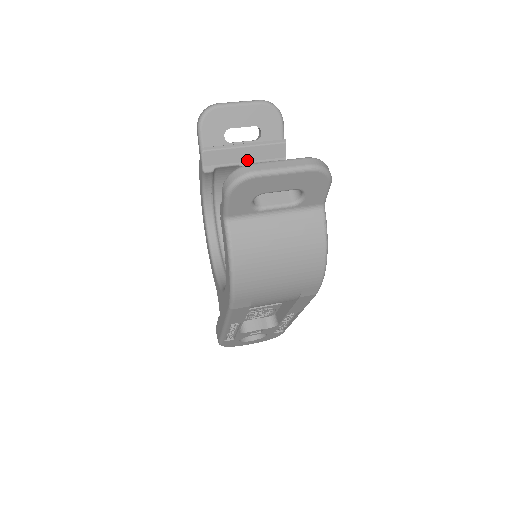
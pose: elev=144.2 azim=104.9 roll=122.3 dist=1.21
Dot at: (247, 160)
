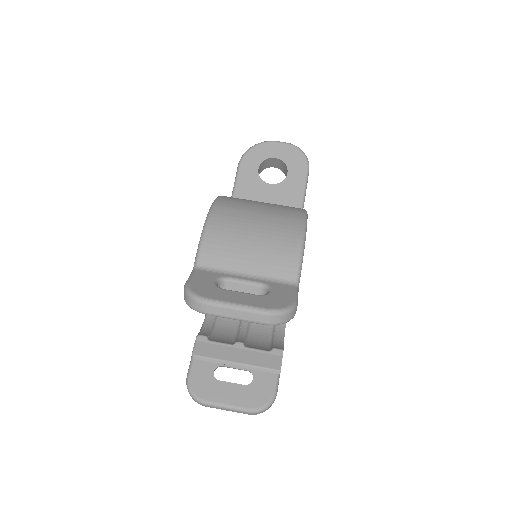
Dot at: occluded
